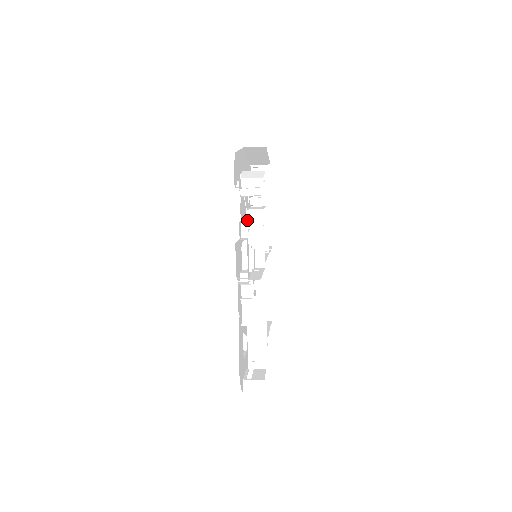
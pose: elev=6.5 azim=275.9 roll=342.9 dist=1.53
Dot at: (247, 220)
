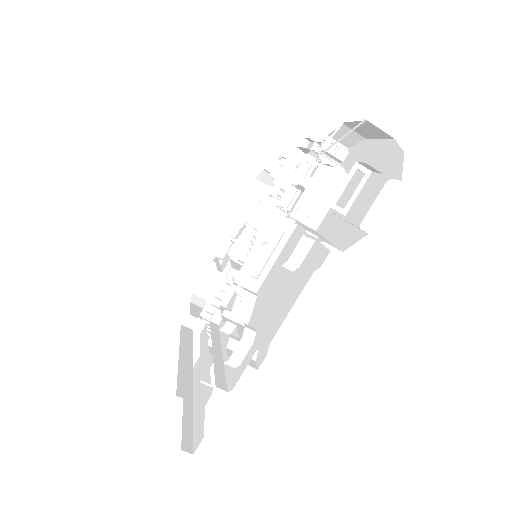
Dot at: occluded
